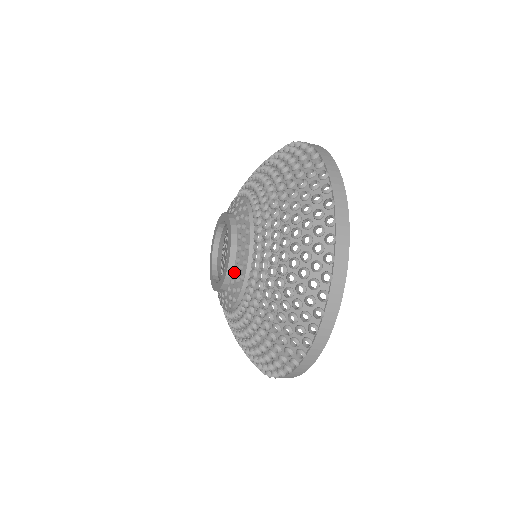
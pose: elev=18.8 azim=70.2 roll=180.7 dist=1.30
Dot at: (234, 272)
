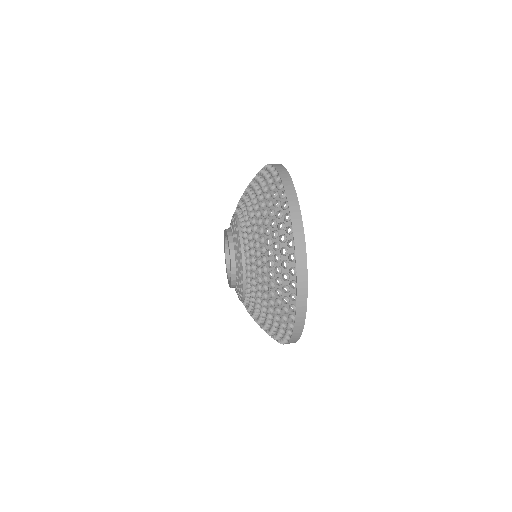
Dot at: (237, 277)
